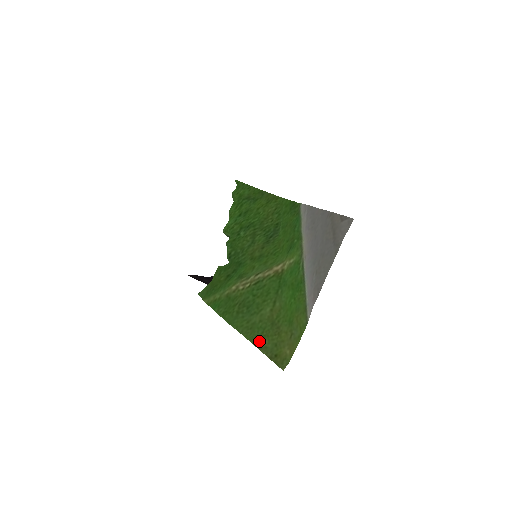
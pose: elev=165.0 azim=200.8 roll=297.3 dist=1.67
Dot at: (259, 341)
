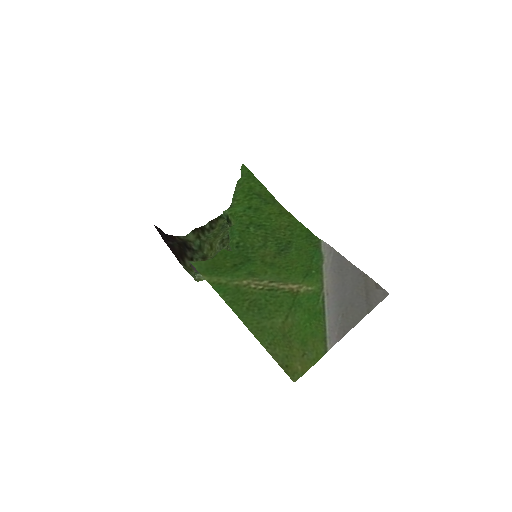
Dot at: (270, 346)
